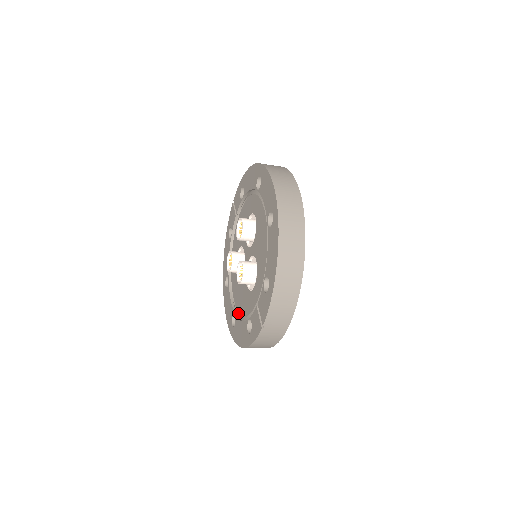
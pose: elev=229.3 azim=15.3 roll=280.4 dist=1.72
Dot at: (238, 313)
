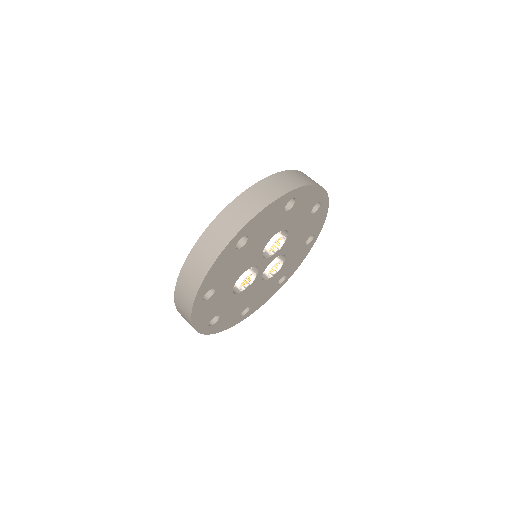
Dot at: occluded
